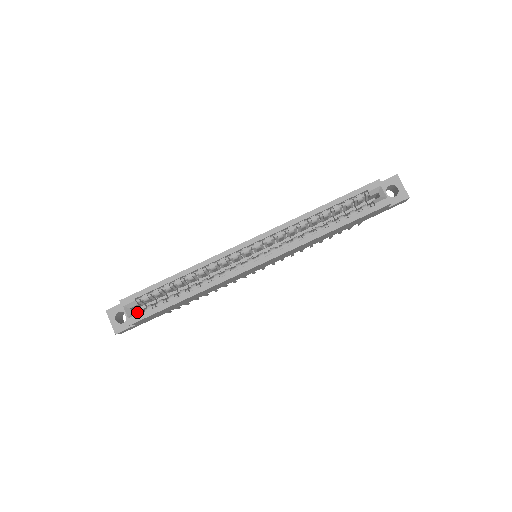
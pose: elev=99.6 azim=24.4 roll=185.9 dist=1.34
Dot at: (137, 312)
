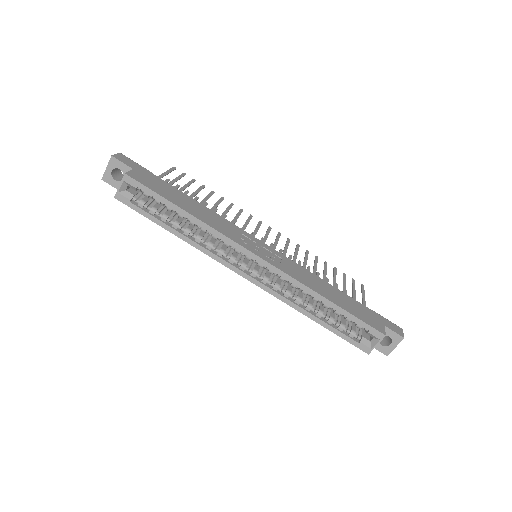
Dot at: (129, 196)
